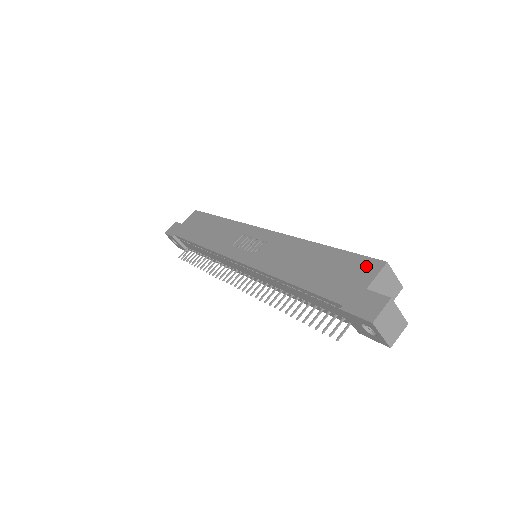
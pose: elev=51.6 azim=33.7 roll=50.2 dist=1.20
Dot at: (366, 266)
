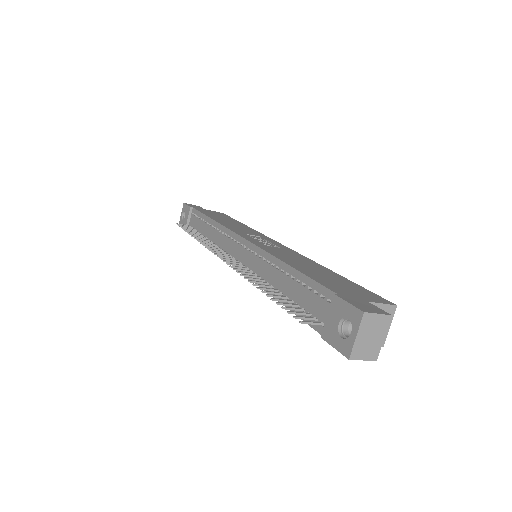
Dot at: (374, 296)
